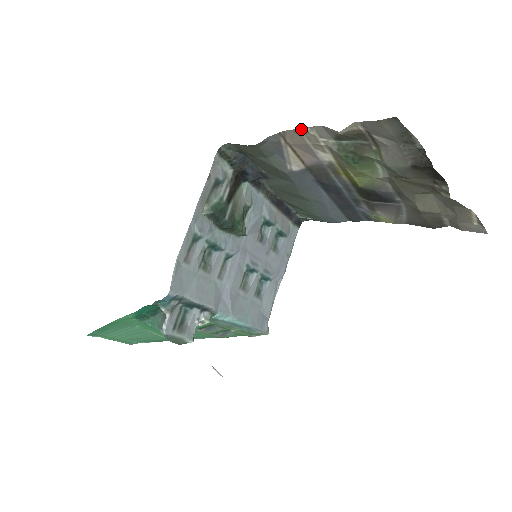
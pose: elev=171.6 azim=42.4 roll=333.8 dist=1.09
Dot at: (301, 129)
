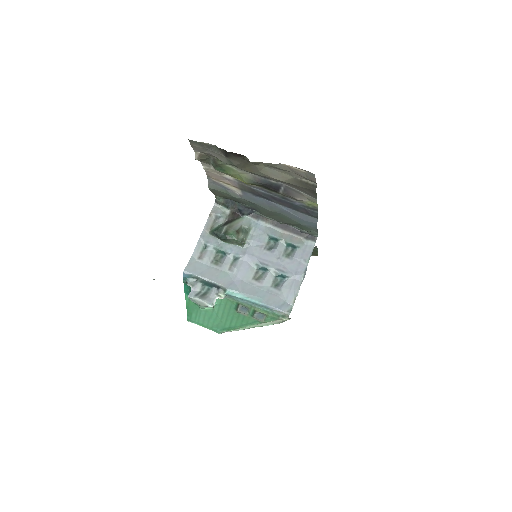
Dot at: (204, 169)
